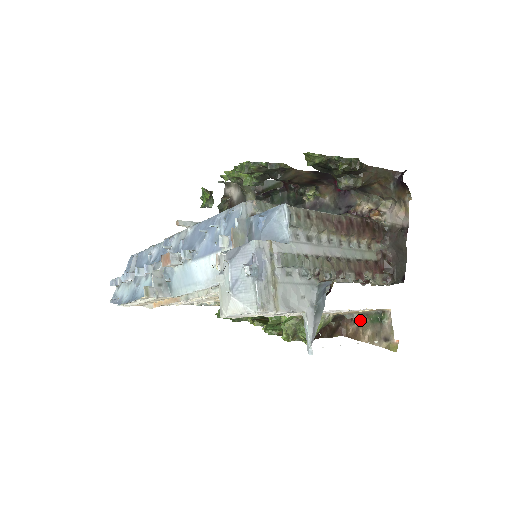
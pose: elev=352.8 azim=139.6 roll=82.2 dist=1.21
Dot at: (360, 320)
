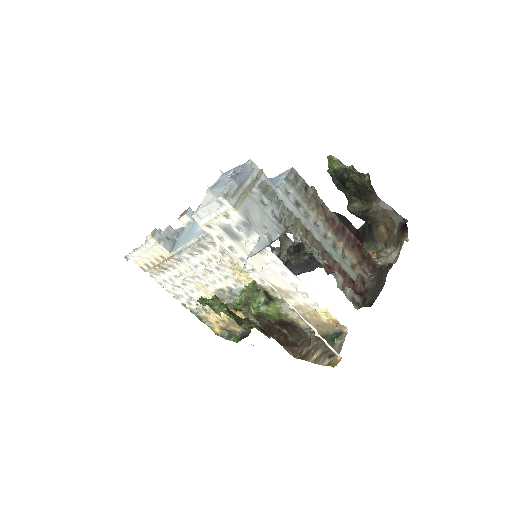
Dot at: (317, 341)
